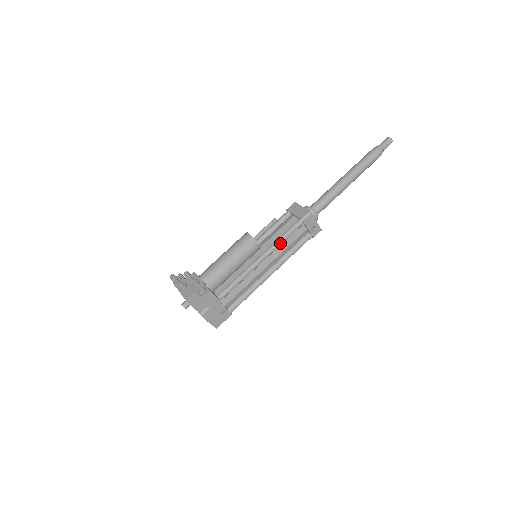
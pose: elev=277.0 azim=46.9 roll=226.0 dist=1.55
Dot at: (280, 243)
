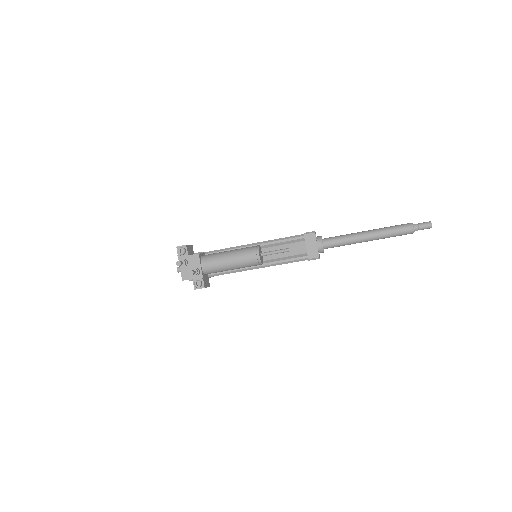
Dot at: (280, 264)
